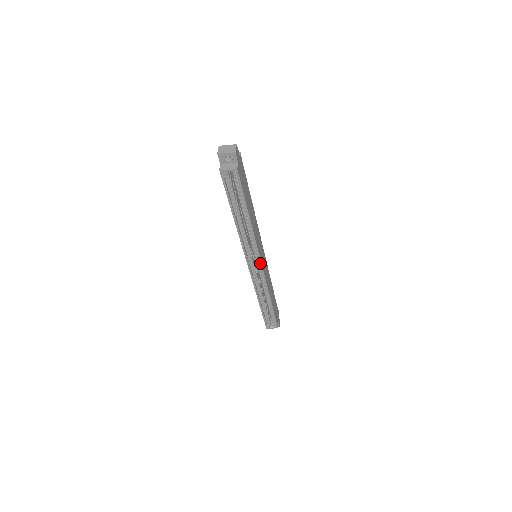
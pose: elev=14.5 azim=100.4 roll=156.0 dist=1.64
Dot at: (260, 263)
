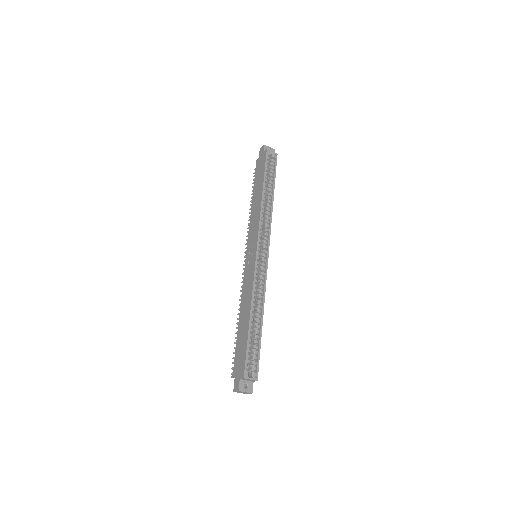
Dot at: (268, 250)
